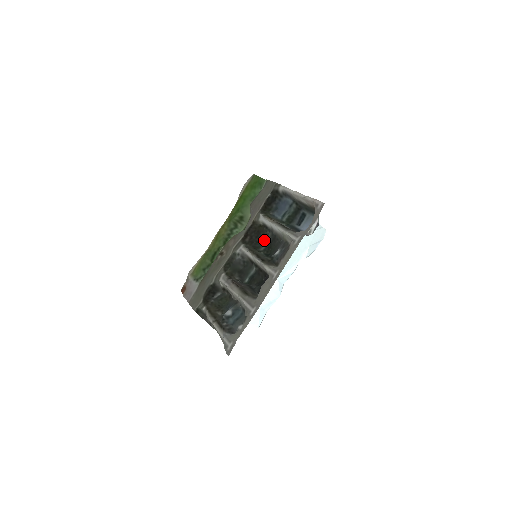
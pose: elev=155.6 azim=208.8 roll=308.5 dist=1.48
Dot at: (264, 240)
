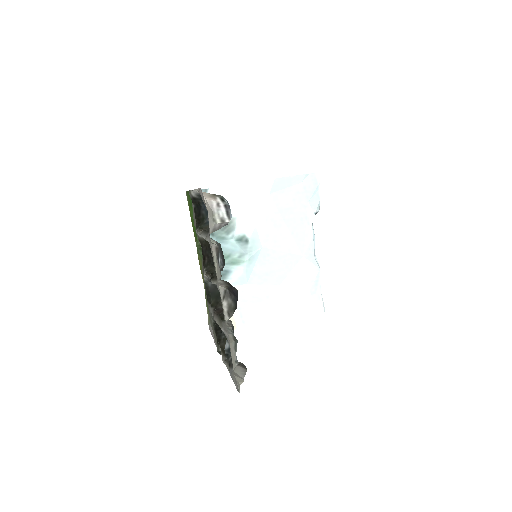
Dot at: occluded
